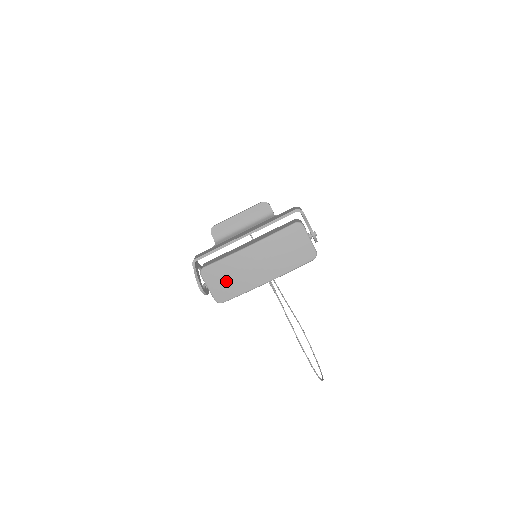
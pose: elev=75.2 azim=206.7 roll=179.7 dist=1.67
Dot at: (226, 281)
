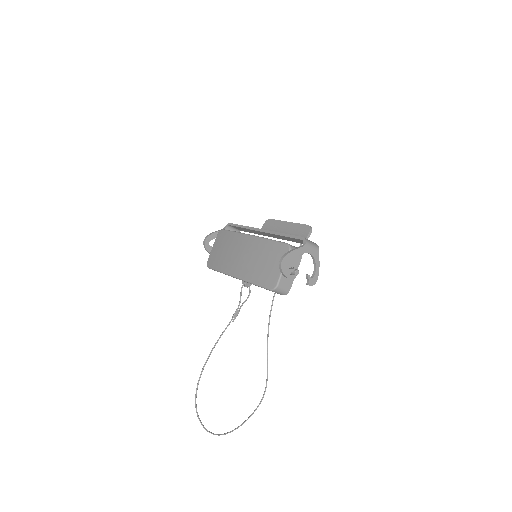
Dot at: (221, 251)
